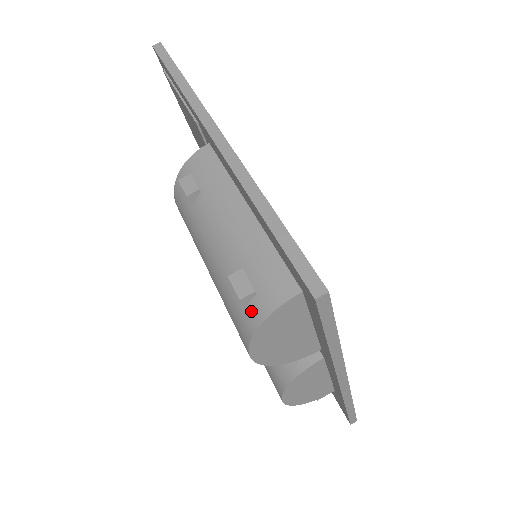
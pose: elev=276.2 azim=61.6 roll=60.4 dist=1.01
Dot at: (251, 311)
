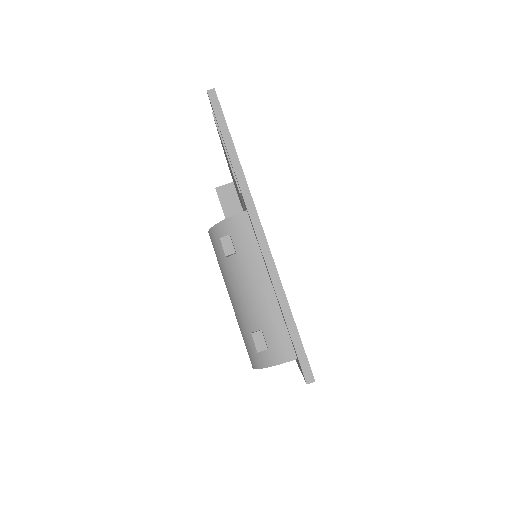
Dot at: (262, 356)
